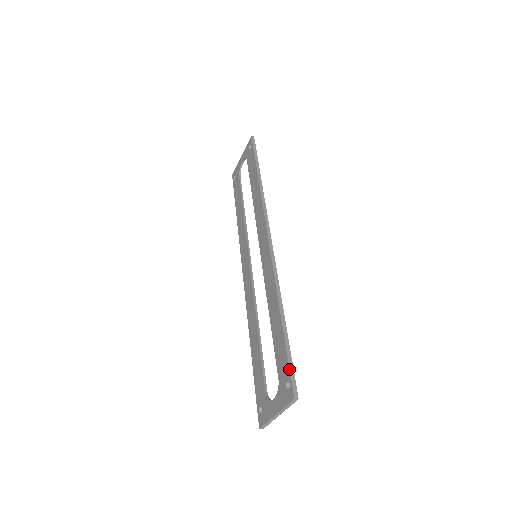
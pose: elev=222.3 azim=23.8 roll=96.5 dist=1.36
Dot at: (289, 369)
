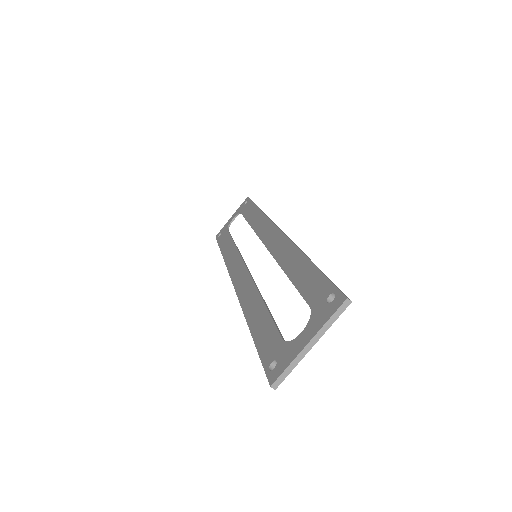
Dot at: (332, 282)
